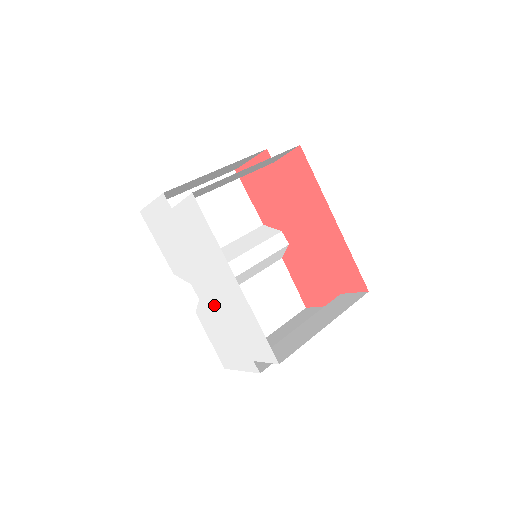
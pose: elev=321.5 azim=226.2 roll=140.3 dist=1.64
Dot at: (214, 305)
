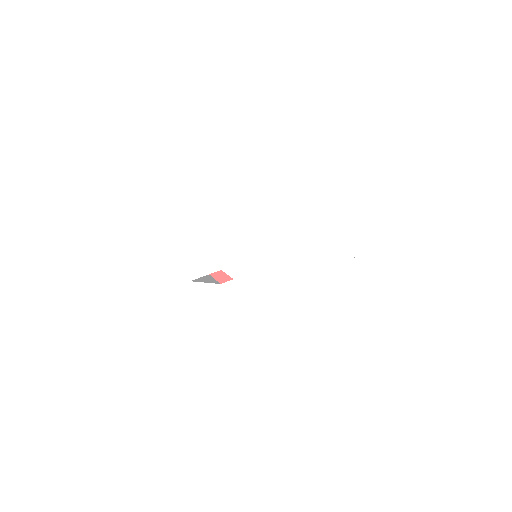
Dot at: (261, 267)
